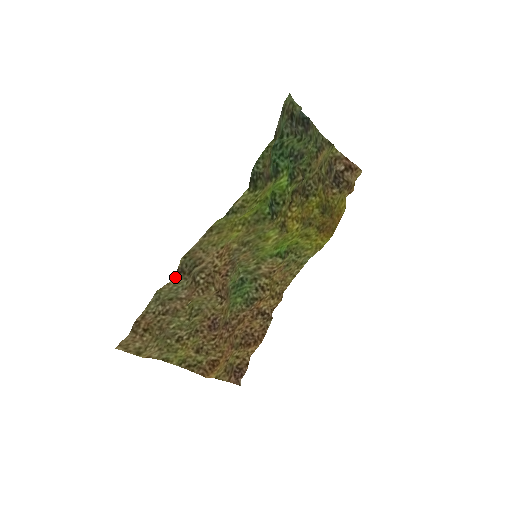
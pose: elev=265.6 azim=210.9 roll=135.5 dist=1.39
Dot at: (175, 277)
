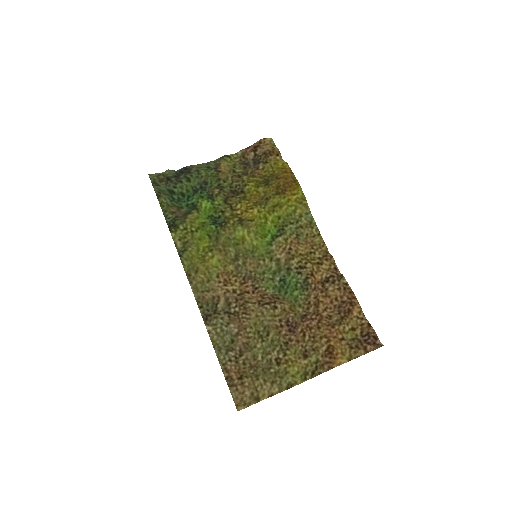
Dot at: (207, 324)
